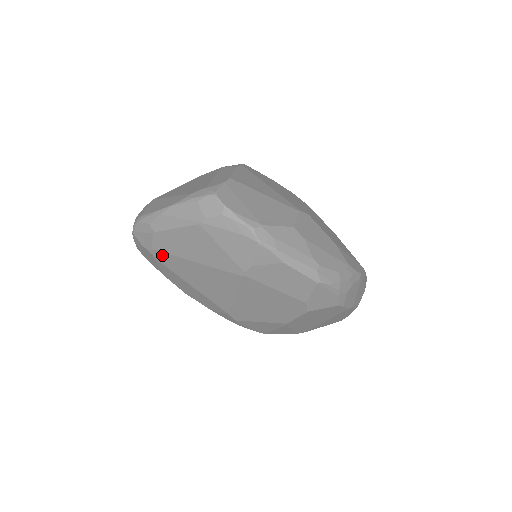
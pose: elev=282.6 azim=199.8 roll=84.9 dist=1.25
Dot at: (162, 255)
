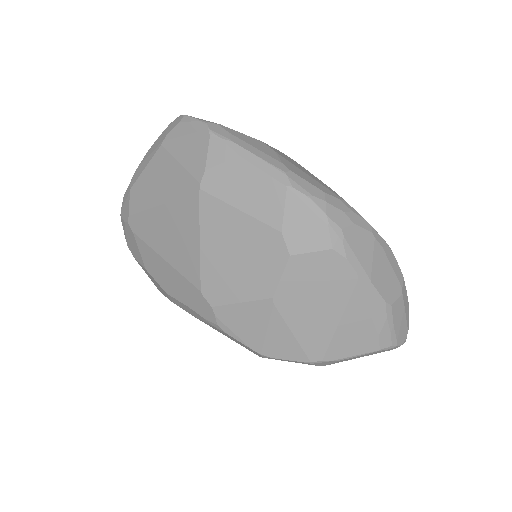
Dot at: (137, 219)
